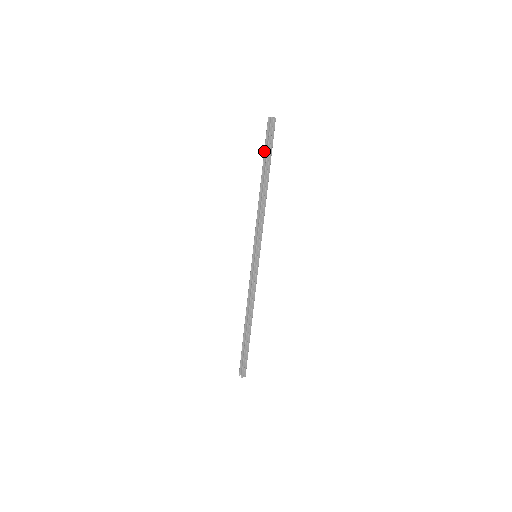
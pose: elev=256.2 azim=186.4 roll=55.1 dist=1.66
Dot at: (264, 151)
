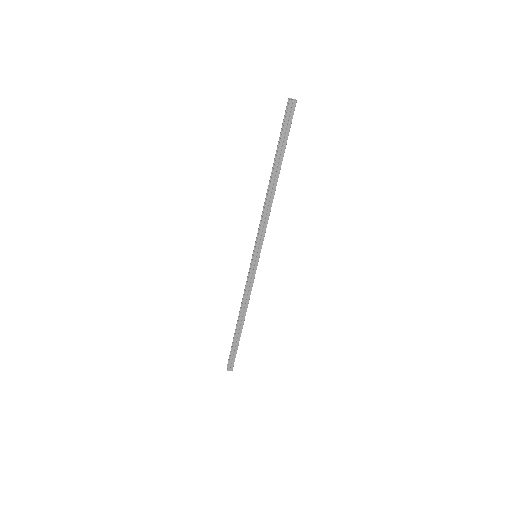
Dot at: occluded
